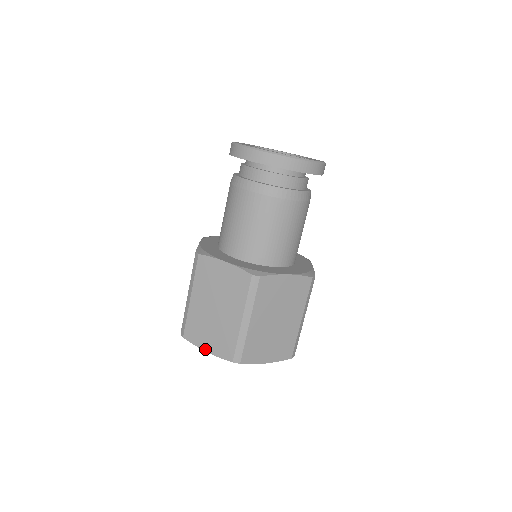
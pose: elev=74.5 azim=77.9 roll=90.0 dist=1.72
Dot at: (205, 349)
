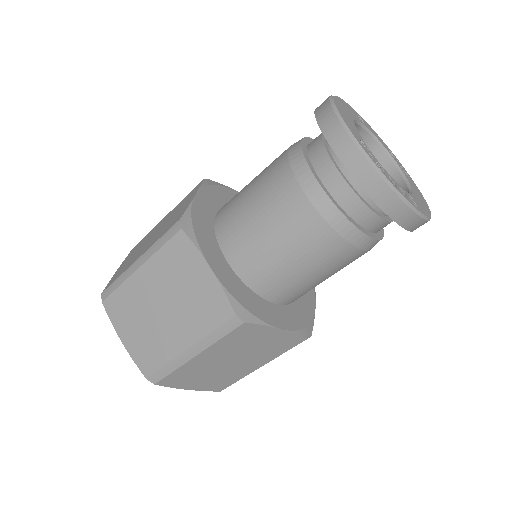
Dot at: (121, 337)
